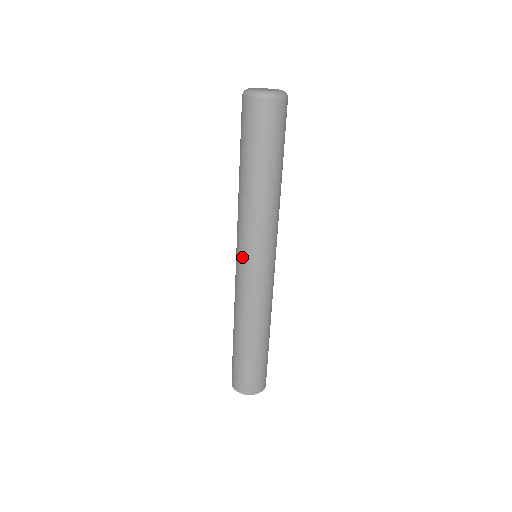
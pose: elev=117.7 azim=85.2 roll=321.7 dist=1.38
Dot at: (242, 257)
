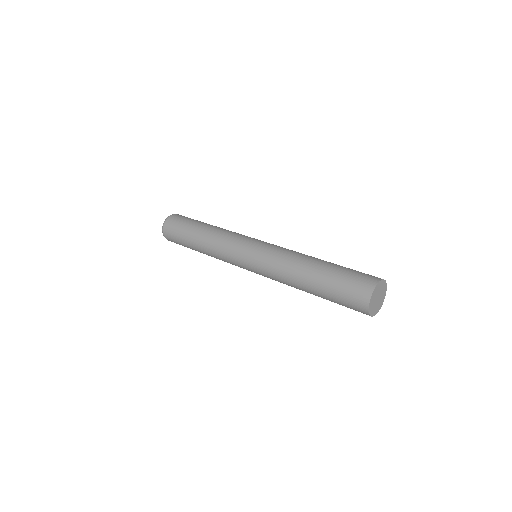
Dot at: (245, 249)
